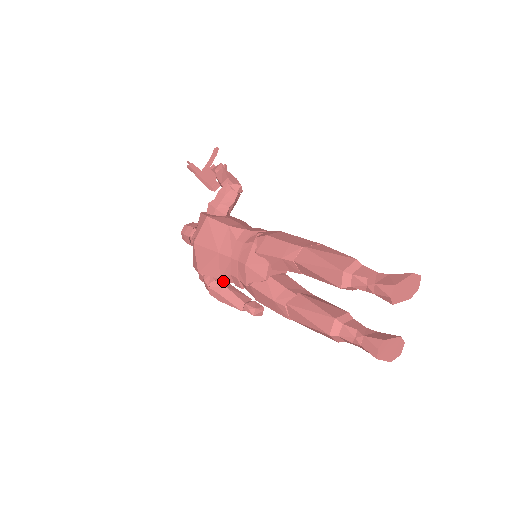
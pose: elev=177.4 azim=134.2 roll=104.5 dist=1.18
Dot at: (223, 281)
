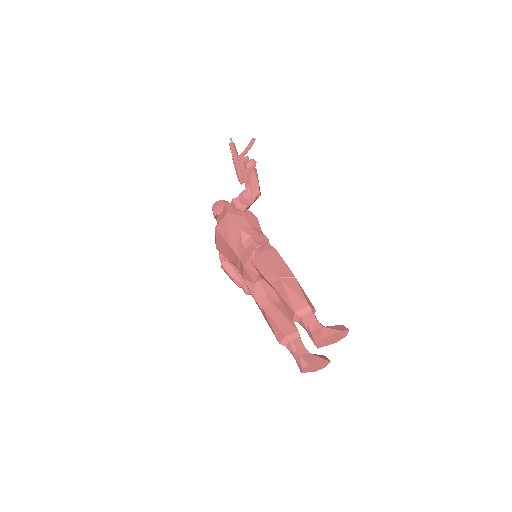
Dot at: occluded
